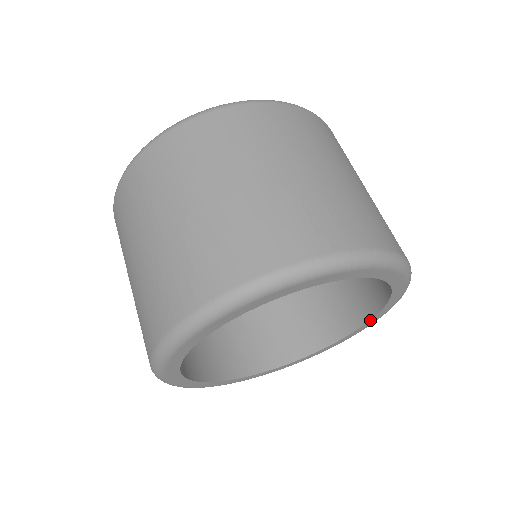
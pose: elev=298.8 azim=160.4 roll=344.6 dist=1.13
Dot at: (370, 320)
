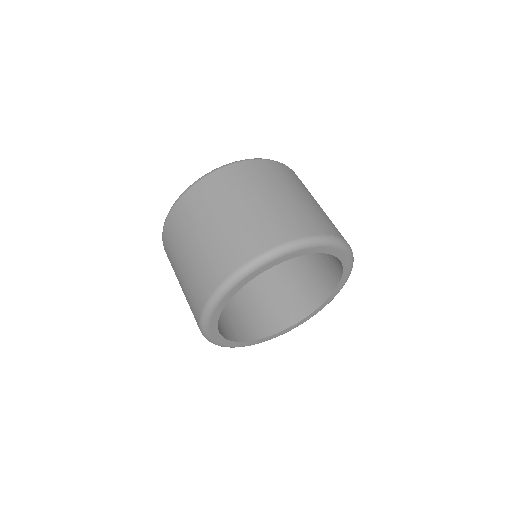
Dot at: (339, 259)
